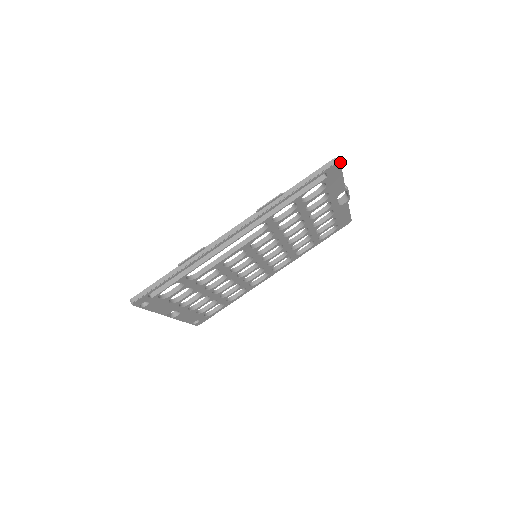
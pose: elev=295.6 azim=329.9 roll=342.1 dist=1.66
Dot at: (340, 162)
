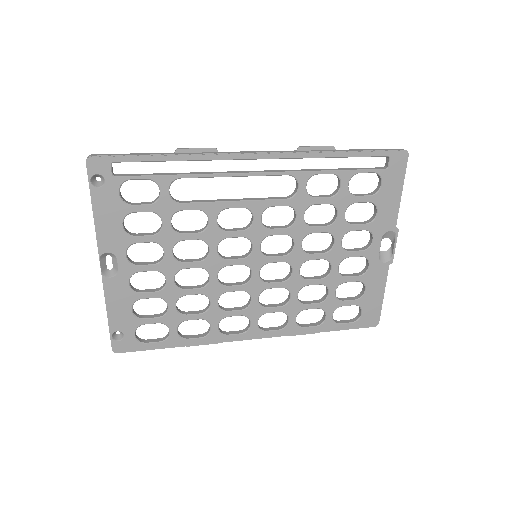
Dot at: occluded
